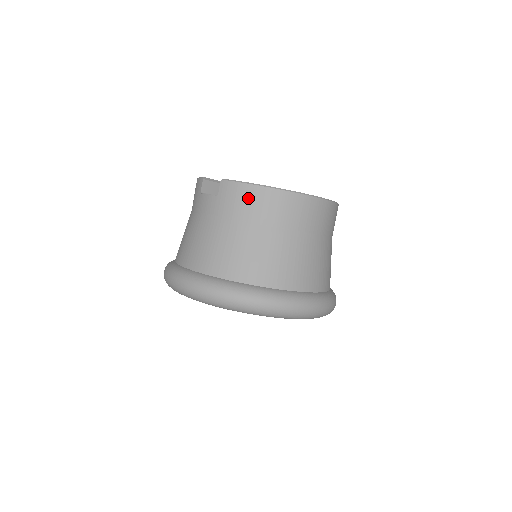
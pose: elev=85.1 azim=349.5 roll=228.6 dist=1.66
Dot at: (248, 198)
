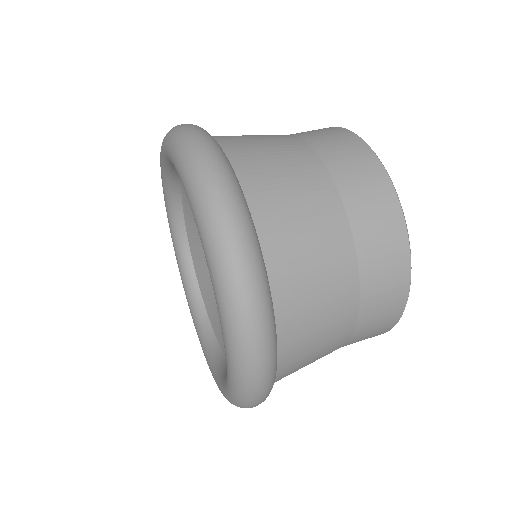
Dot at: (332, 133)
